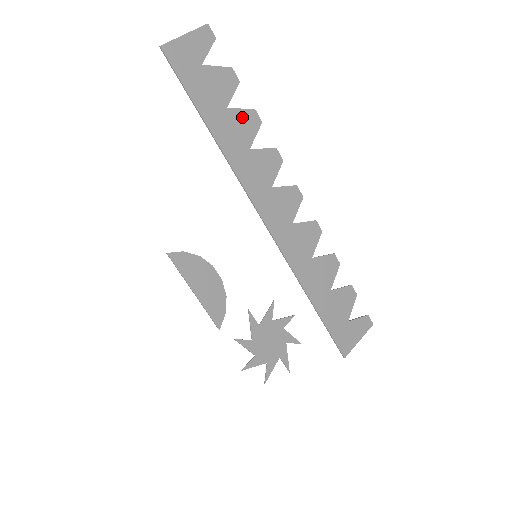
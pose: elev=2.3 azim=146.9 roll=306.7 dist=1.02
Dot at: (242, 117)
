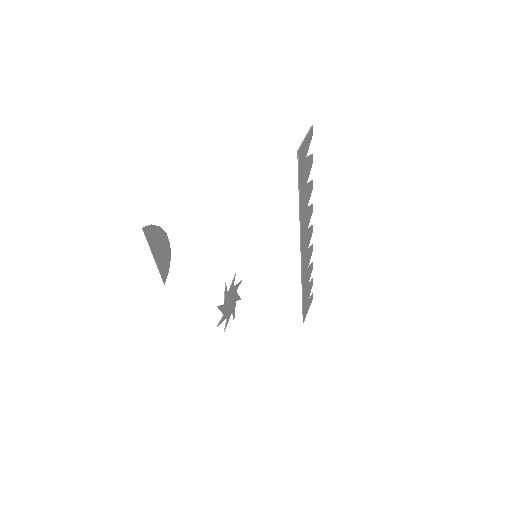
Dot at: (309, 188)
